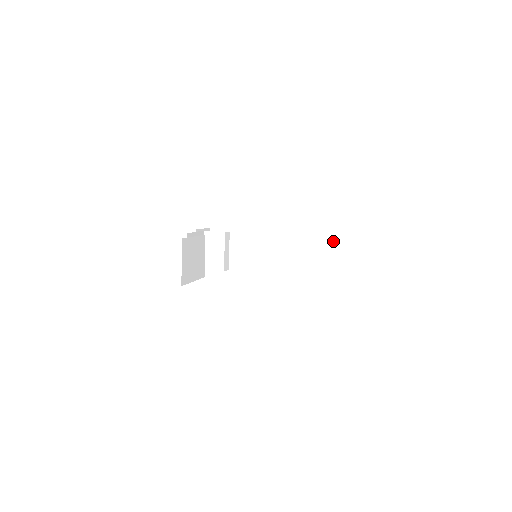
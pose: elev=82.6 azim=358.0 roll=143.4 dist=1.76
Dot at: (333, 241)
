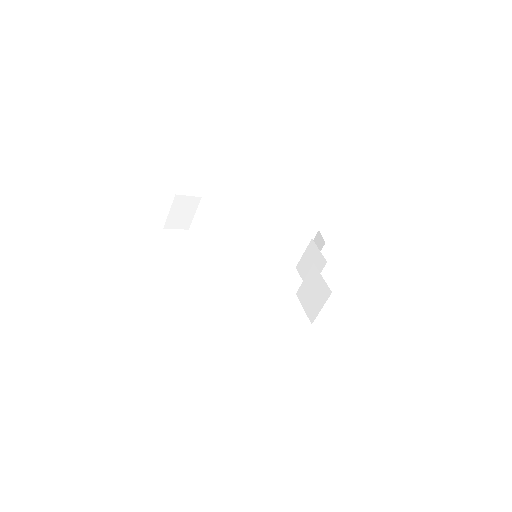
Dot at: (297, 228)
